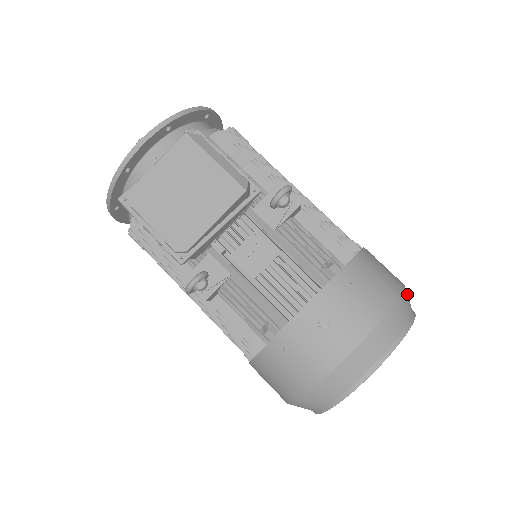
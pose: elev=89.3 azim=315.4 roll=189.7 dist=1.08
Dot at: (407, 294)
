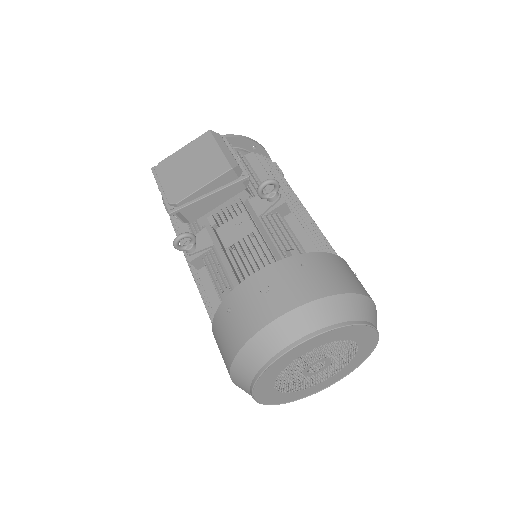
Dot at: (370, 306)
